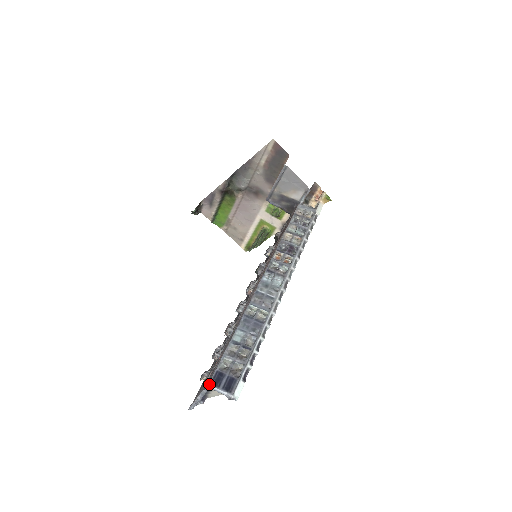
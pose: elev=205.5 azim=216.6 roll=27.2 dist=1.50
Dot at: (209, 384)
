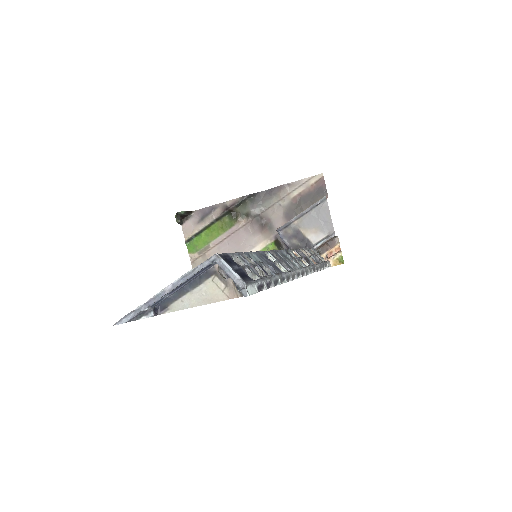
Dot at: (218, 254)
